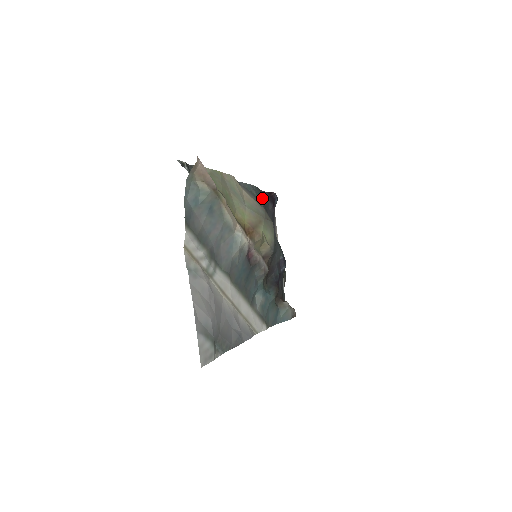
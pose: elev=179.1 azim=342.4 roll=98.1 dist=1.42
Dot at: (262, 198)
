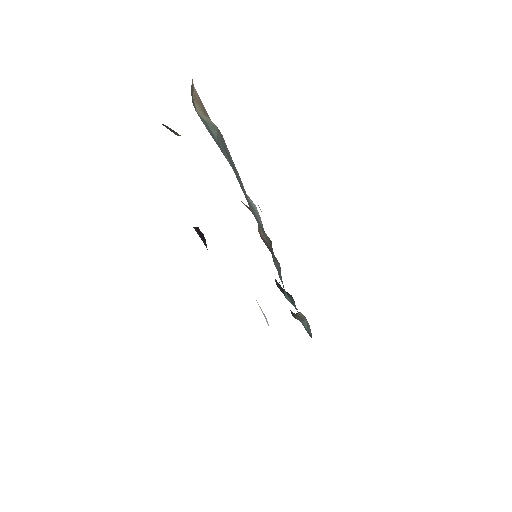
Dot at: occluded
